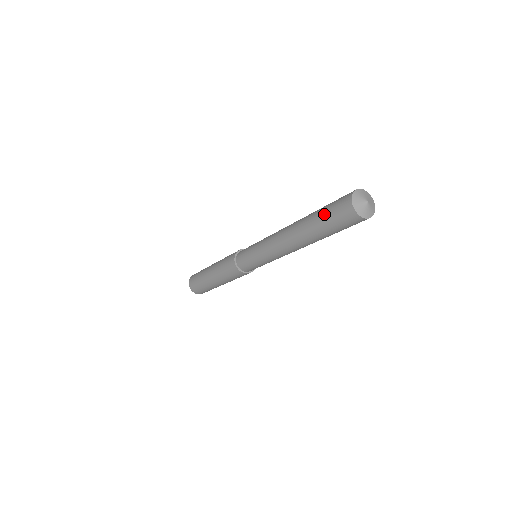
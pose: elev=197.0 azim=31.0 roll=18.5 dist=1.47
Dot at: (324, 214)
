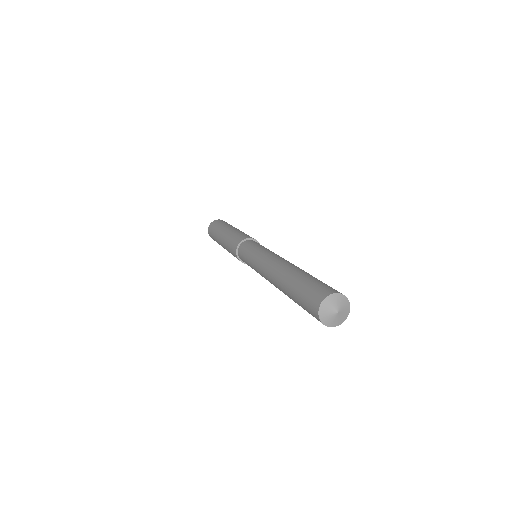
Dot at: (298, 300)
